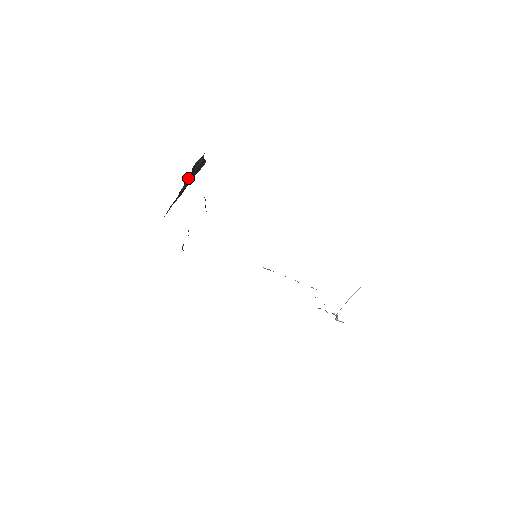
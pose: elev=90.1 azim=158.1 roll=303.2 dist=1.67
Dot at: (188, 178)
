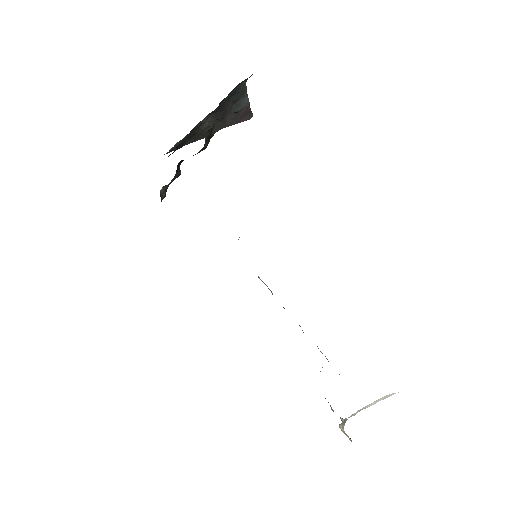
Dot at: (215, 113)
